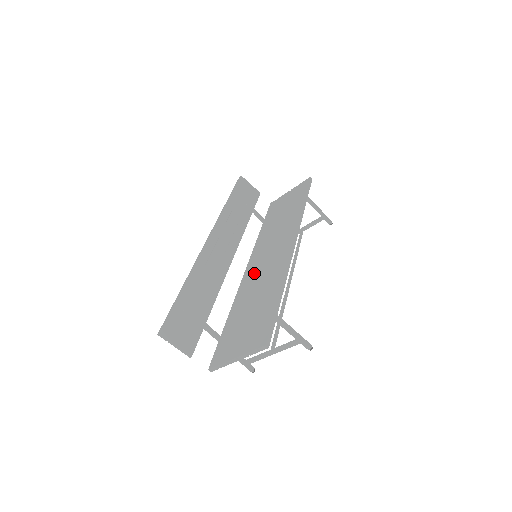
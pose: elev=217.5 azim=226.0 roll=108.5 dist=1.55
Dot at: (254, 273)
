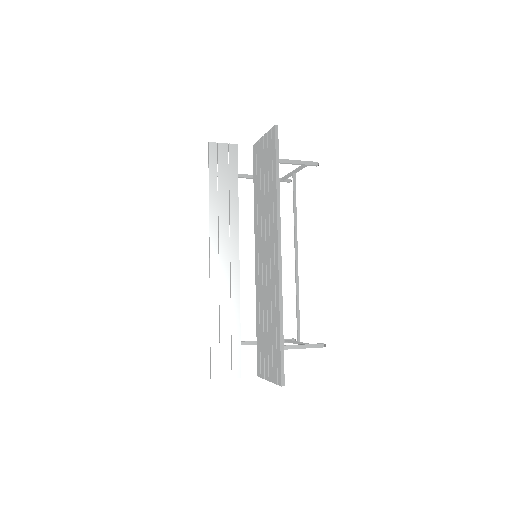
Dot at: (261, 274)
